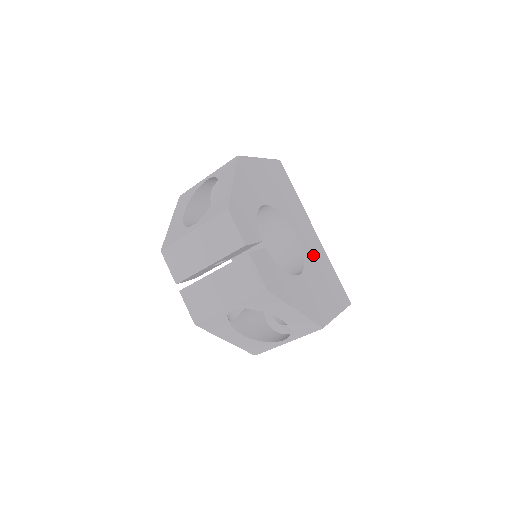
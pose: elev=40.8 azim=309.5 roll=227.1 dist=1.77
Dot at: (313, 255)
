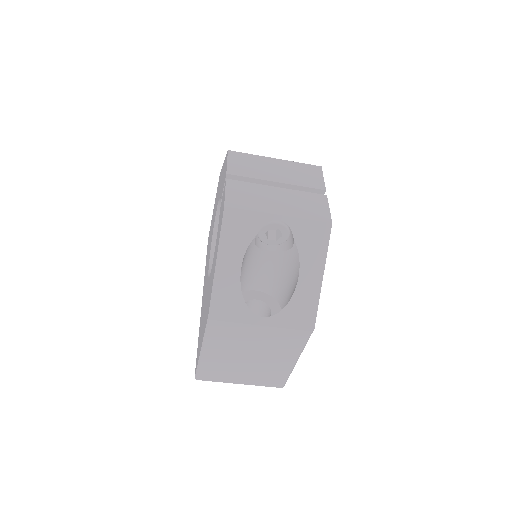
Dot at: occluded
